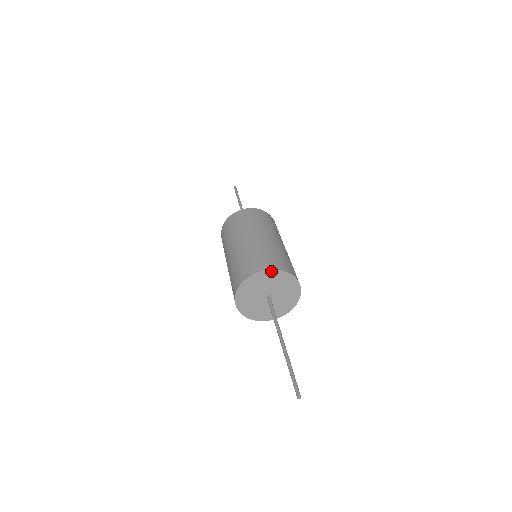
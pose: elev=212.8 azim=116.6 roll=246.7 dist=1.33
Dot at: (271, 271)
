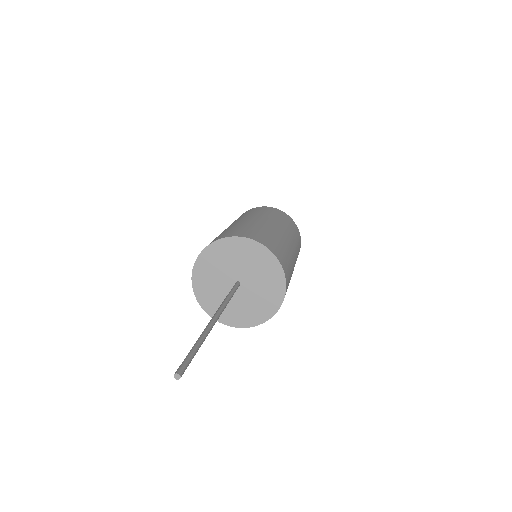
Dot at: (208, 249)
